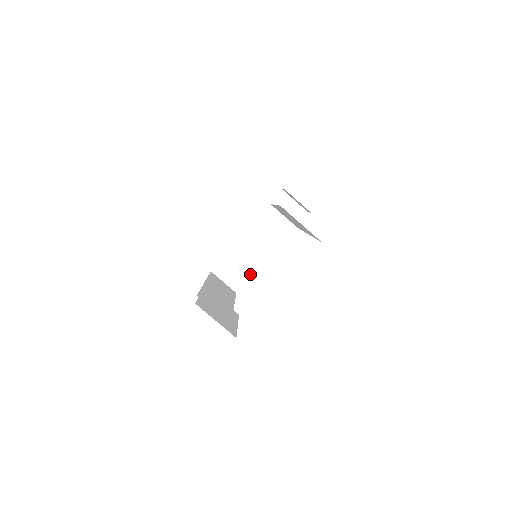
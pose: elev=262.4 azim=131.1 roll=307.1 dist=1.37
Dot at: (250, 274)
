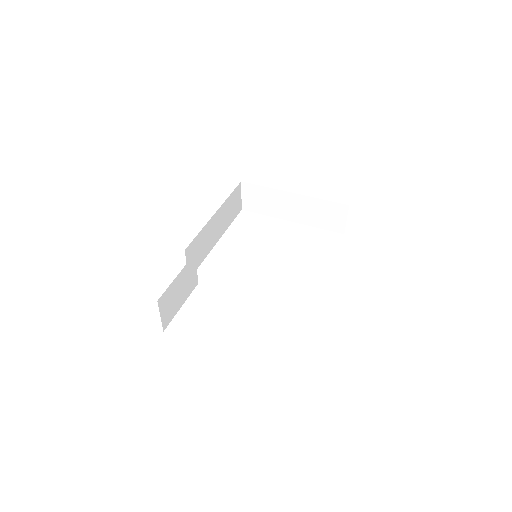
Dot at: (263, 213)
